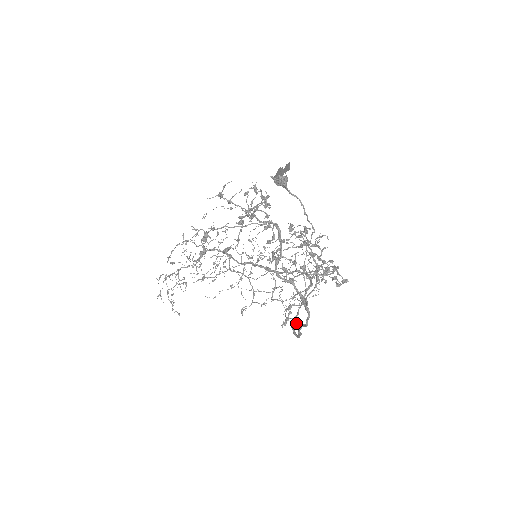
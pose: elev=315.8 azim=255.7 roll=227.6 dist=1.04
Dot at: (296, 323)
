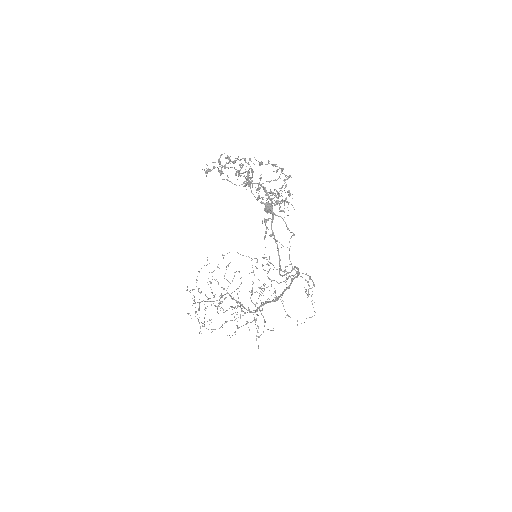
Dot at: occluded
